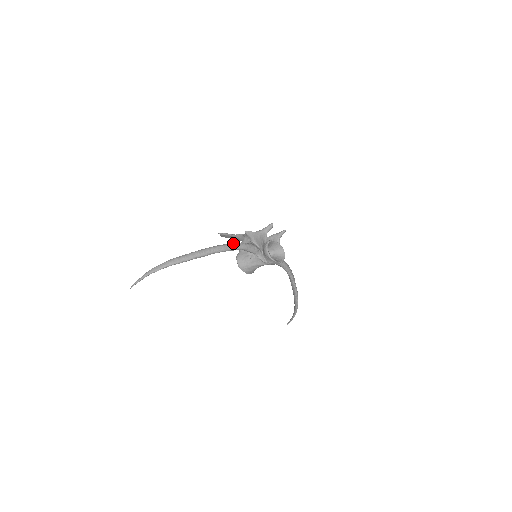
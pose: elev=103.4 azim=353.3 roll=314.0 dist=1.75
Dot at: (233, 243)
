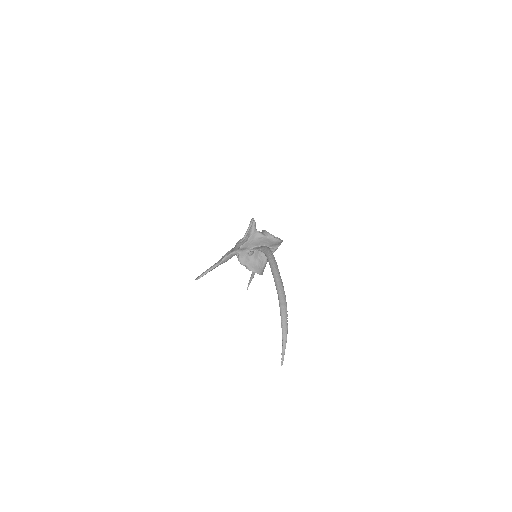
Dot at: (270, 257)
